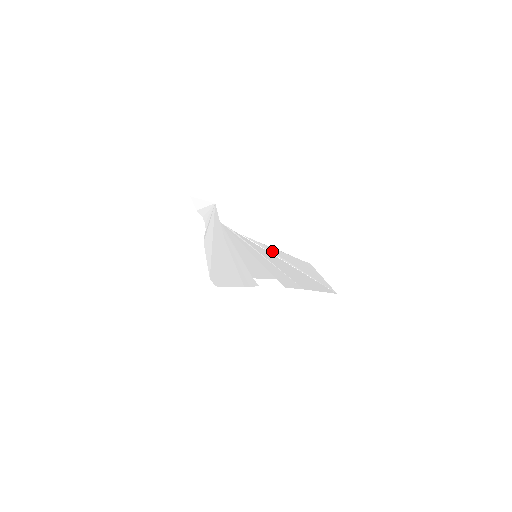
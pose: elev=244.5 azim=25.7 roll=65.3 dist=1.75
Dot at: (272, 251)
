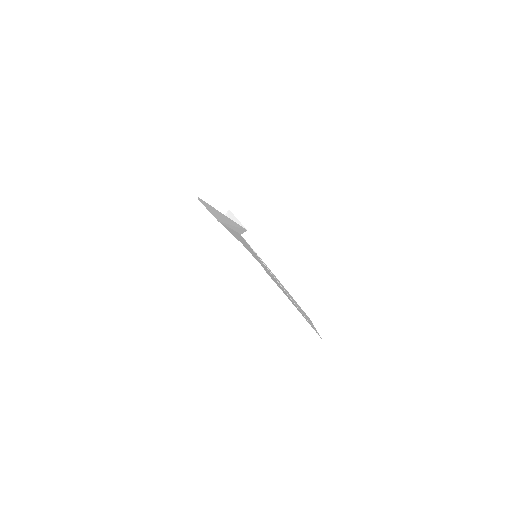
Dot at: occluded
